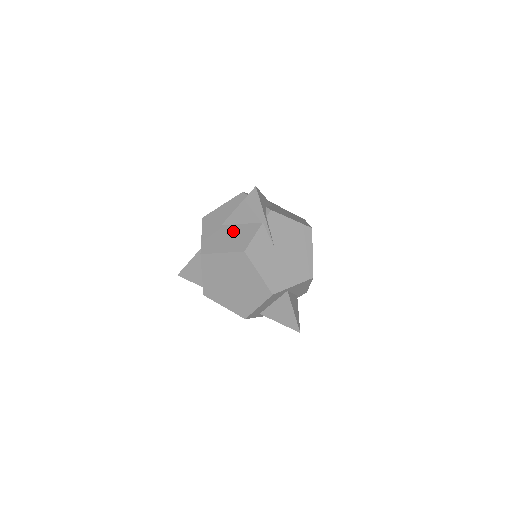
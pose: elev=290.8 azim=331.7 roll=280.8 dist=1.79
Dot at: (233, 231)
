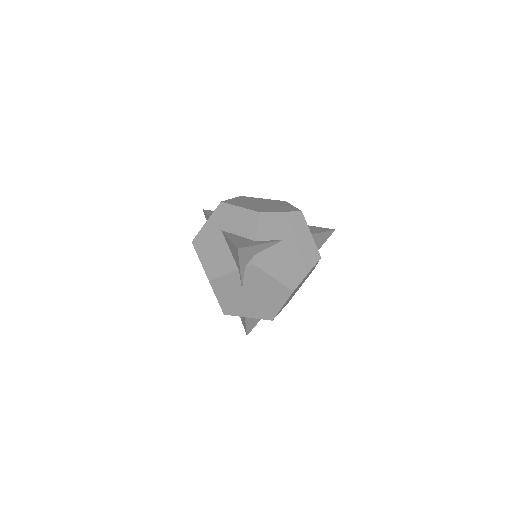
Dot at: (220, 249)
